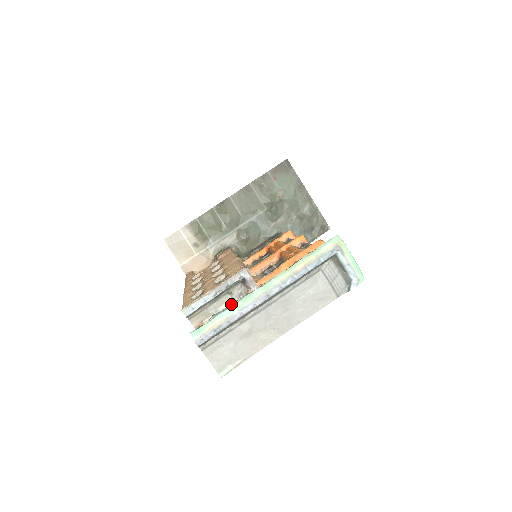
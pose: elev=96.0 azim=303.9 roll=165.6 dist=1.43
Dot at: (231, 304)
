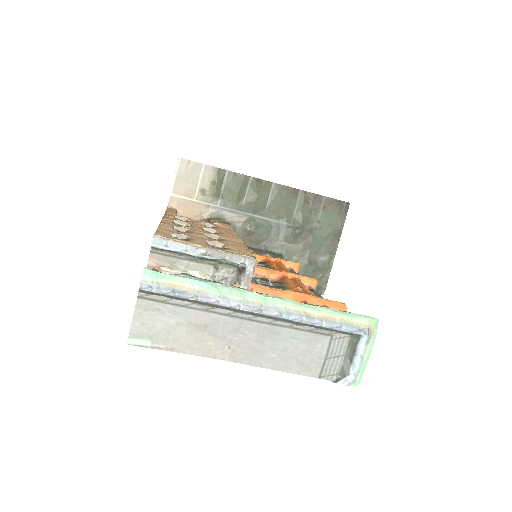
Dot at: (215, 281)
